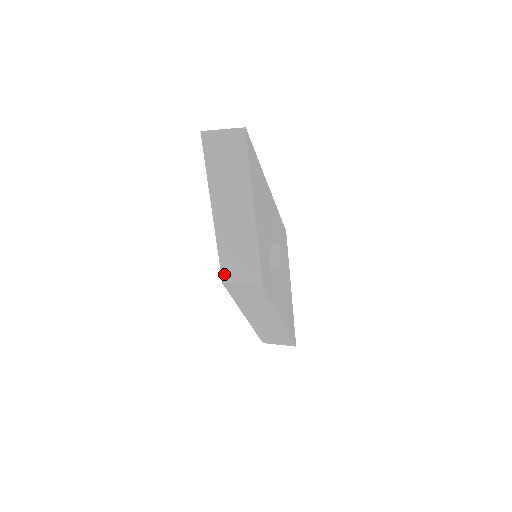
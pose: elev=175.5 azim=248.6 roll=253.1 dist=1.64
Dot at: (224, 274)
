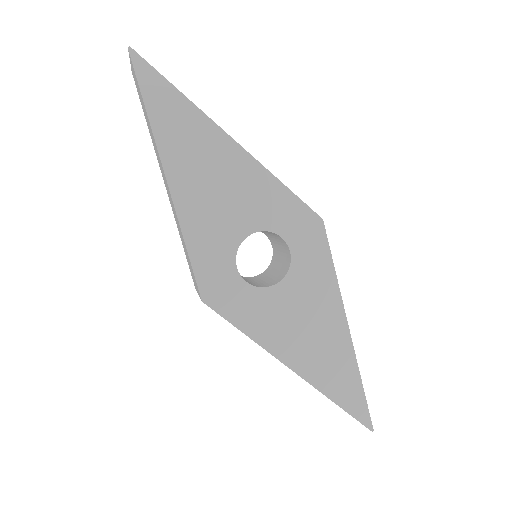
Dot at: occluded
